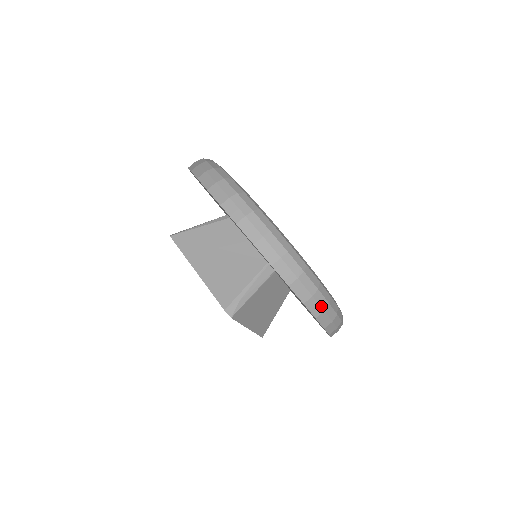
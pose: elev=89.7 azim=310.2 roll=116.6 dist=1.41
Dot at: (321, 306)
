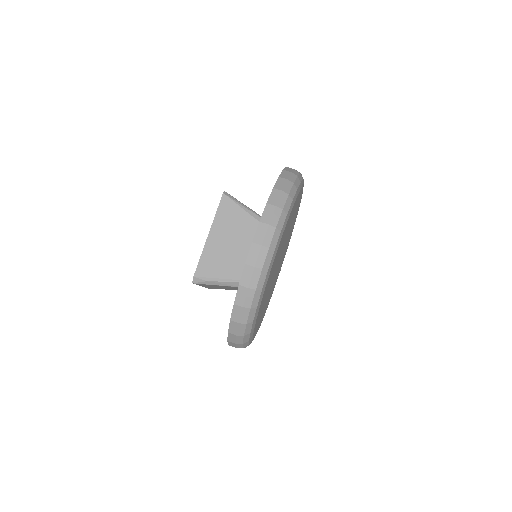
Dot at: (236, 341)
